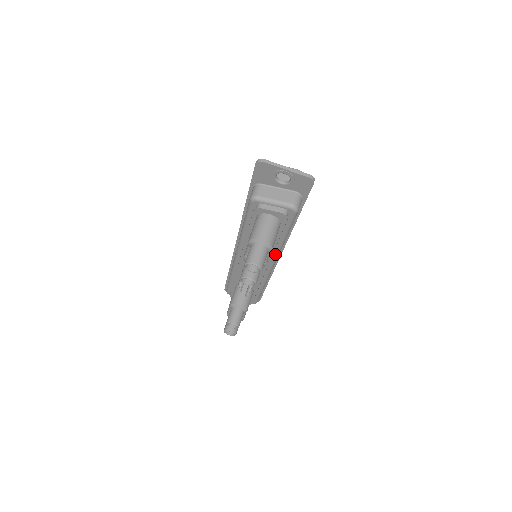
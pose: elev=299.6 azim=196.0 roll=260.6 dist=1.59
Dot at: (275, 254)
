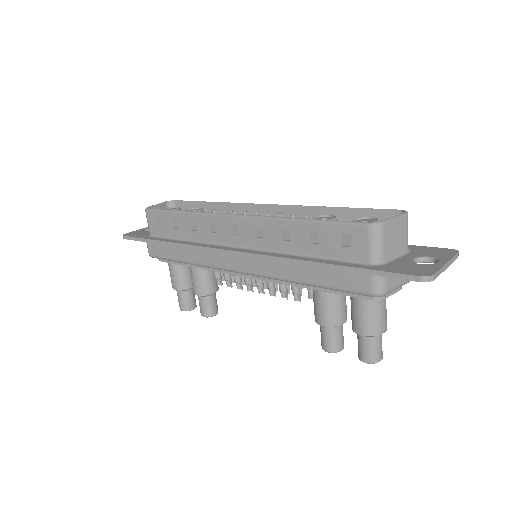
Dot at: occluded
